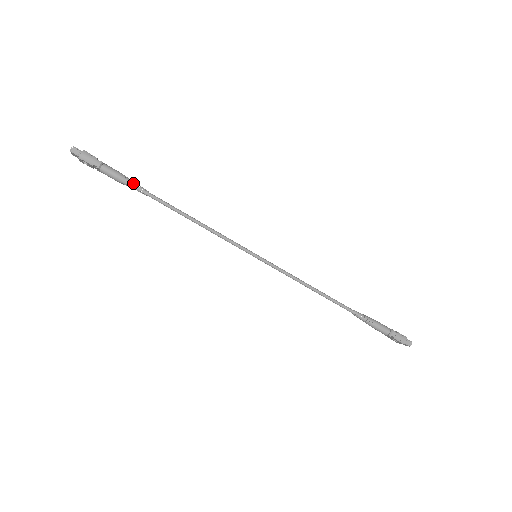
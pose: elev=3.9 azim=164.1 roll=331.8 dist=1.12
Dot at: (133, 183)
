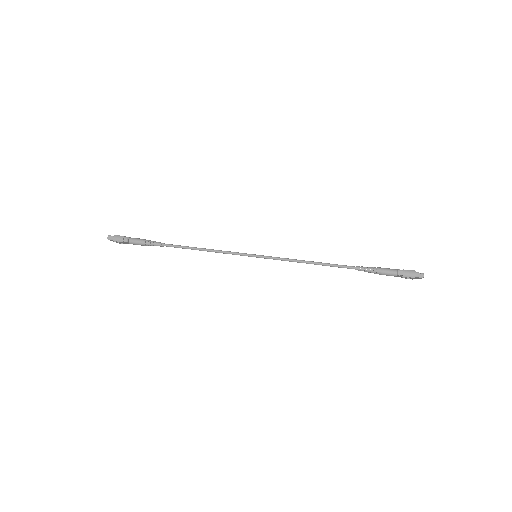
Dot at: (152, 242)
